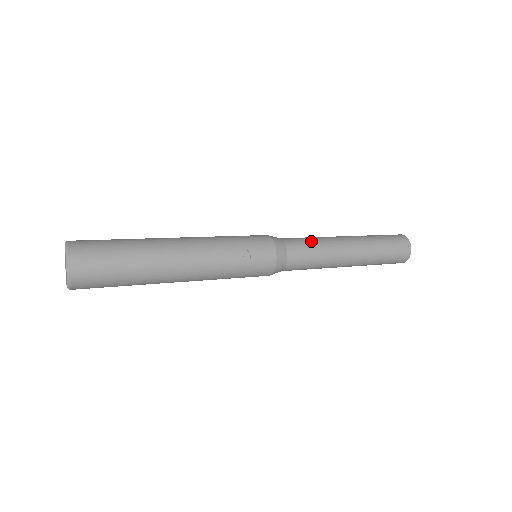
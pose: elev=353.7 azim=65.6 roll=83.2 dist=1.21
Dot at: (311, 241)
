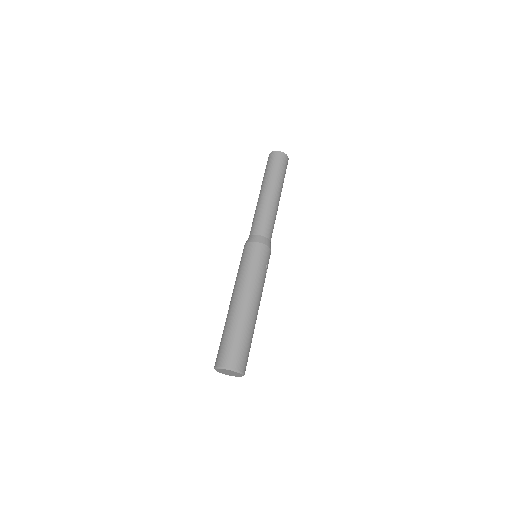
Dot at: (267, 218)
